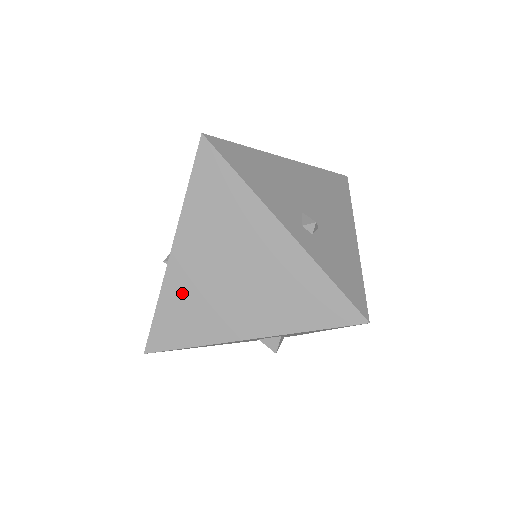
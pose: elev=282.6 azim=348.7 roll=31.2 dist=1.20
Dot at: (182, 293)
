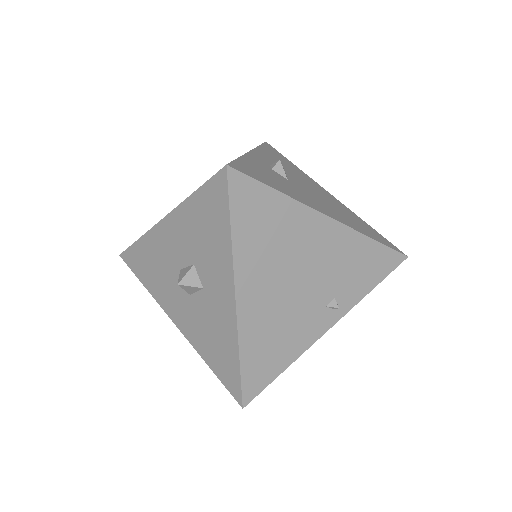
Dot at: occluded
